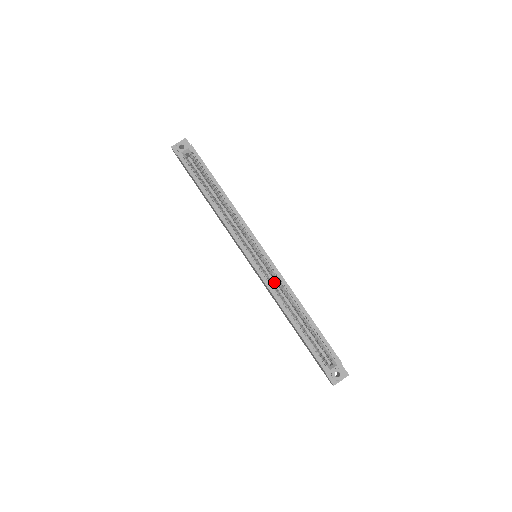
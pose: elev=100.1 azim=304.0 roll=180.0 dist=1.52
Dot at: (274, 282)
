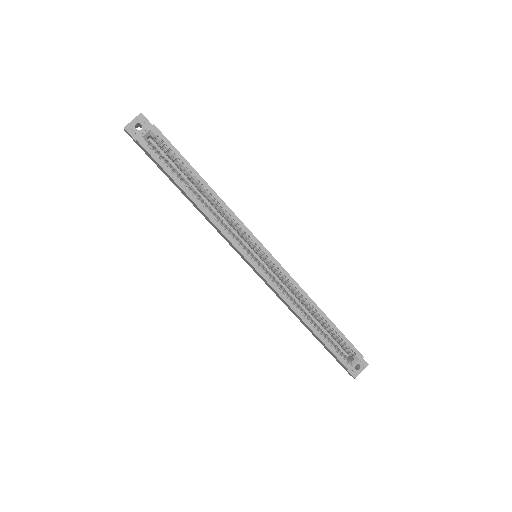
Dot at: (280, 282)
